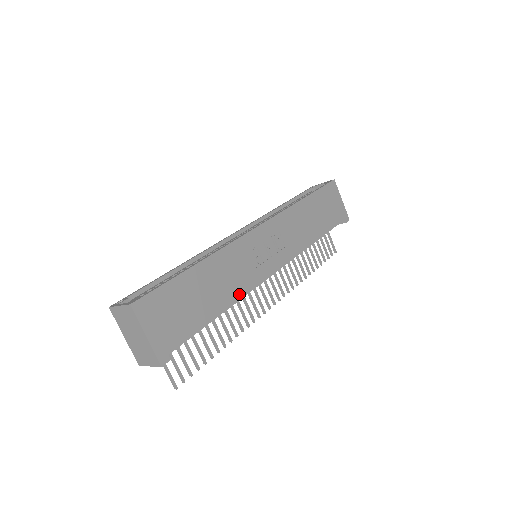
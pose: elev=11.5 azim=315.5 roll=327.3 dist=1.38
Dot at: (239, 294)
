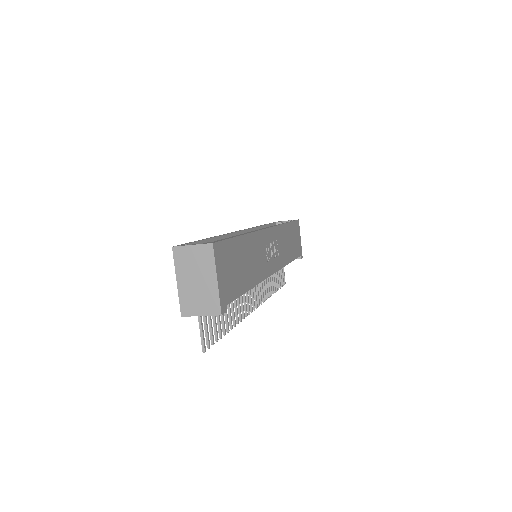
Dot at: (258, 278)
